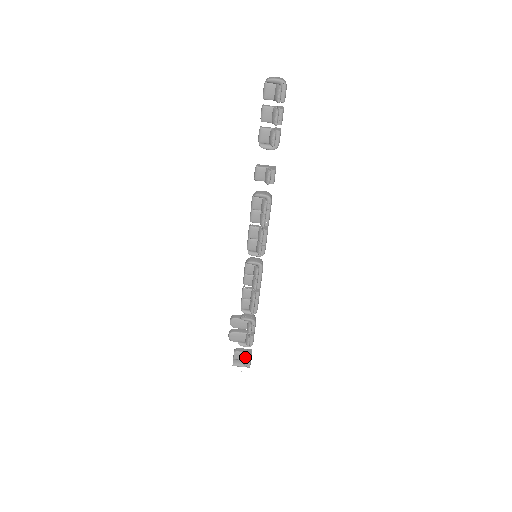
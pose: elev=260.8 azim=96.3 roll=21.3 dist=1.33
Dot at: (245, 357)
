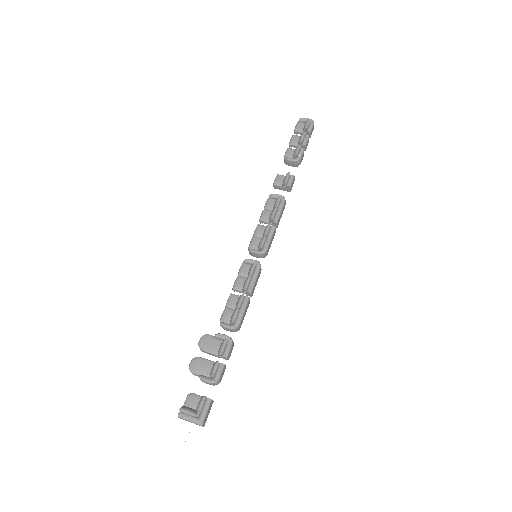
Dot at: (202, 397)
